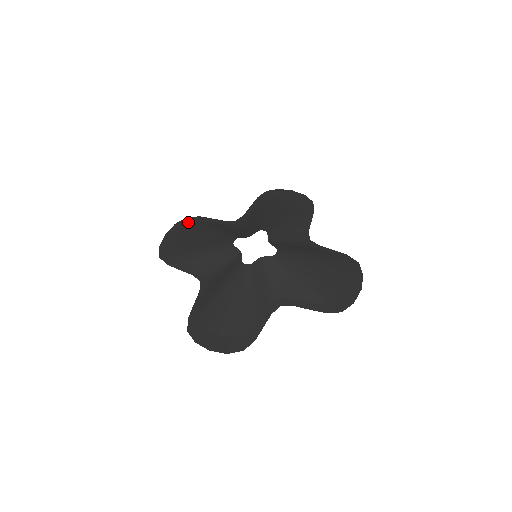
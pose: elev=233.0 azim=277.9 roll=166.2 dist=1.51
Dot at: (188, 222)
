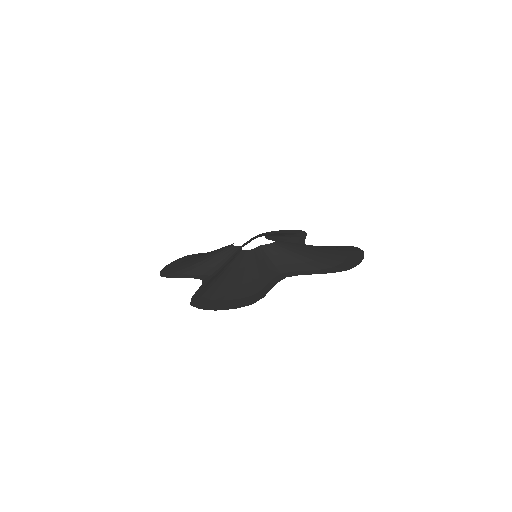
Dot at: (188, 256)
